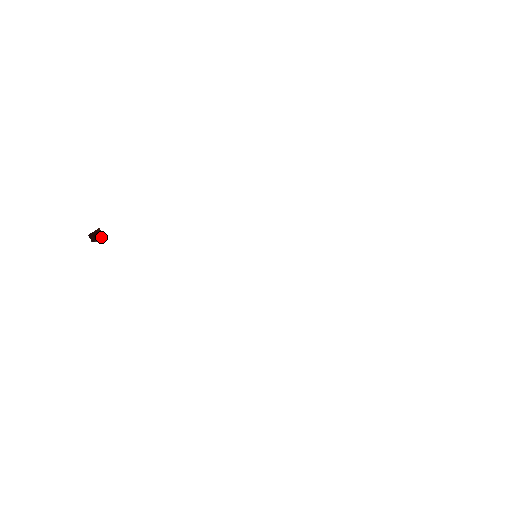
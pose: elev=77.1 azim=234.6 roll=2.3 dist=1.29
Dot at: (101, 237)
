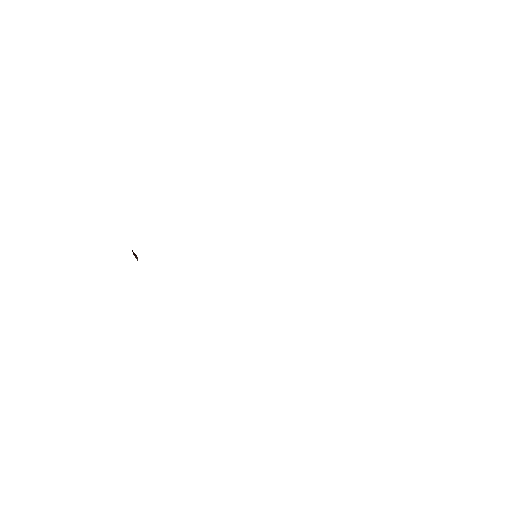
Dot at: occluded
